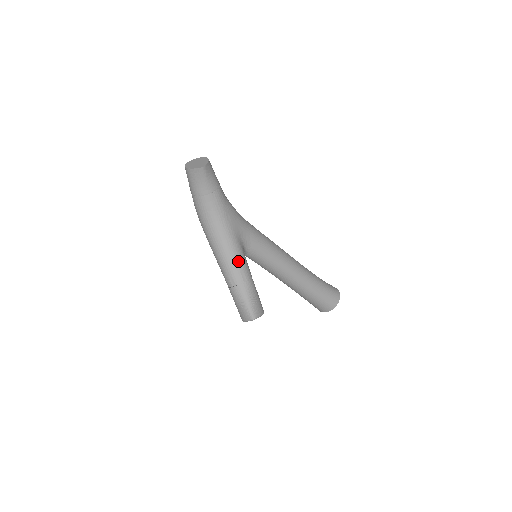
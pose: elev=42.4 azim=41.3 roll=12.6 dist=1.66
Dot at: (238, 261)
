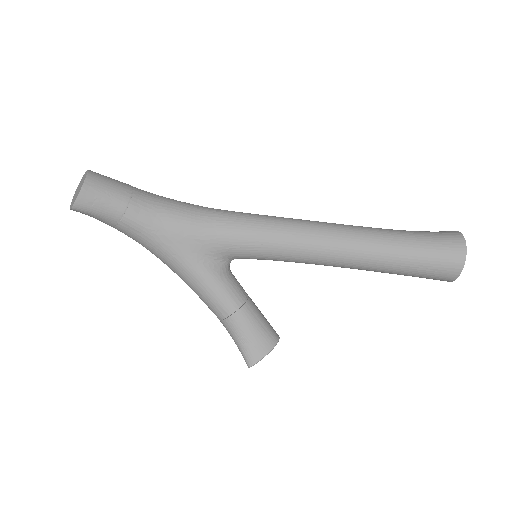
Dot at: (207, 293)
